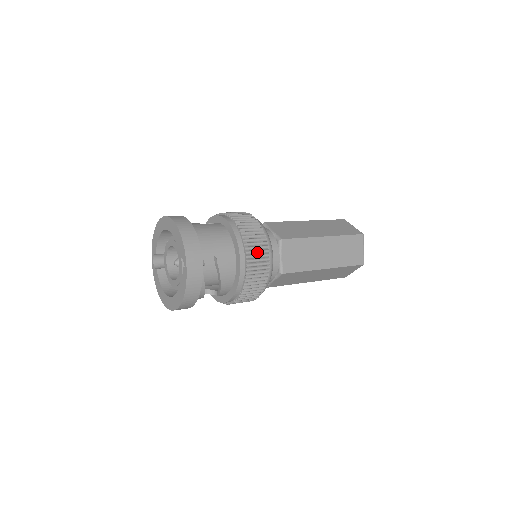
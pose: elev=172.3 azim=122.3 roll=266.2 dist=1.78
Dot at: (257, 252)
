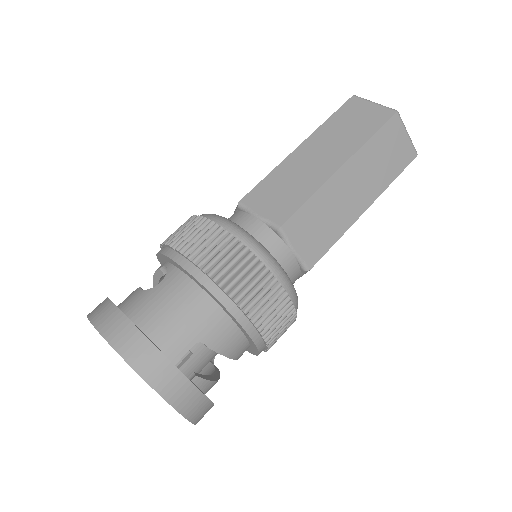
Dot at: (256, 292)
